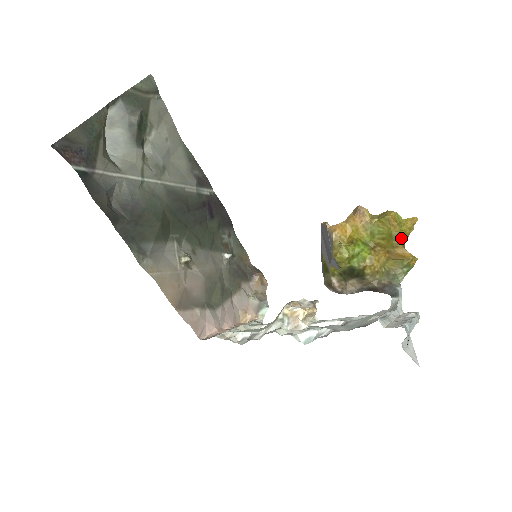
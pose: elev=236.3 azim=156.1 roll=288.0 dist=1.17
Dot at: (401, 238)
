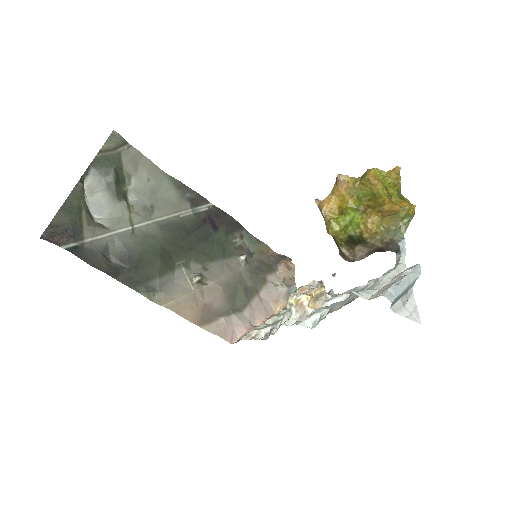
Dot at: (386, 194)
